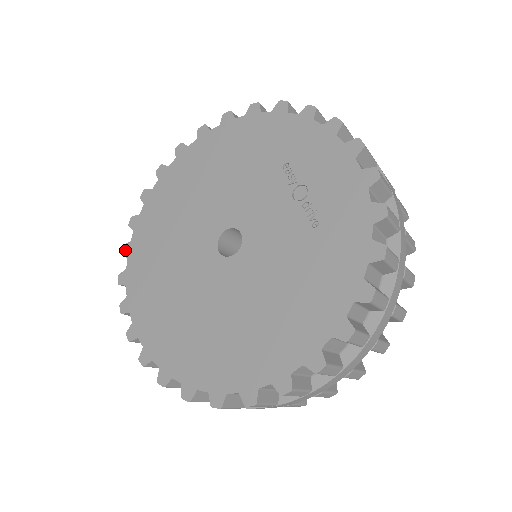
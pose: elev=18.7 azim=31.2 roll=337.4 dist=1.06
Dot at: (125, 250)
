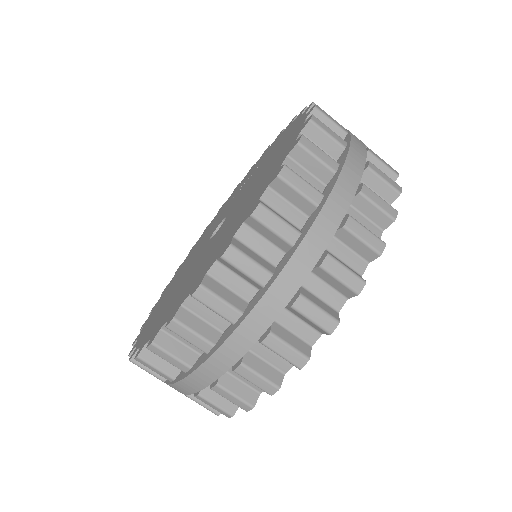
Dot at: (133, 354)
